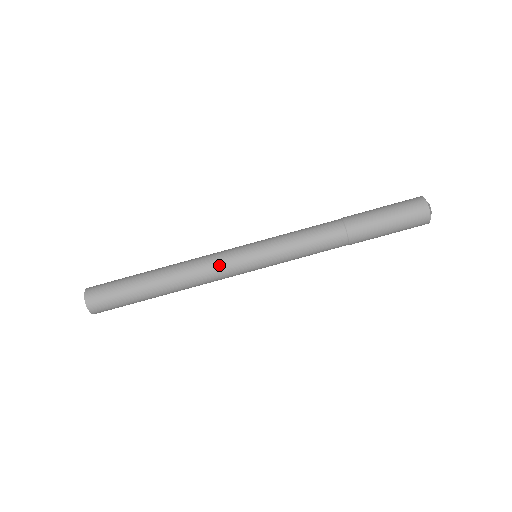
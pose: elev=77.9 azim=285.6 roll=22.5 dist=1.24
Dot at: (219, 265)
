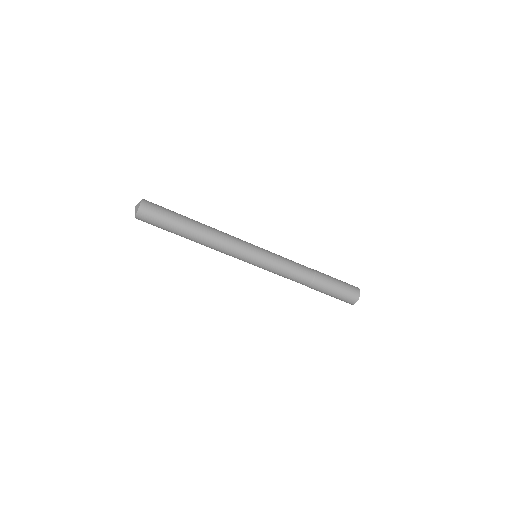
Dot at: (235, 247)
